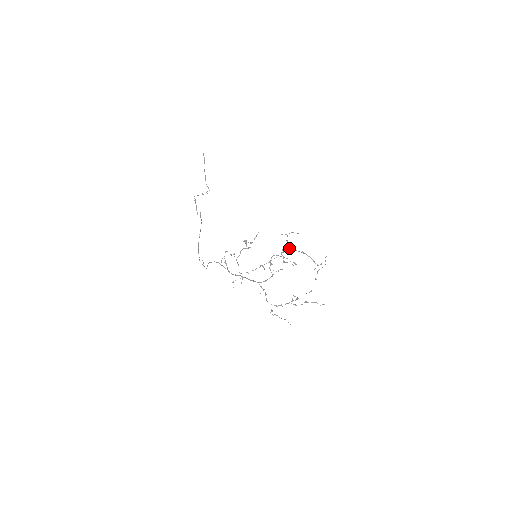
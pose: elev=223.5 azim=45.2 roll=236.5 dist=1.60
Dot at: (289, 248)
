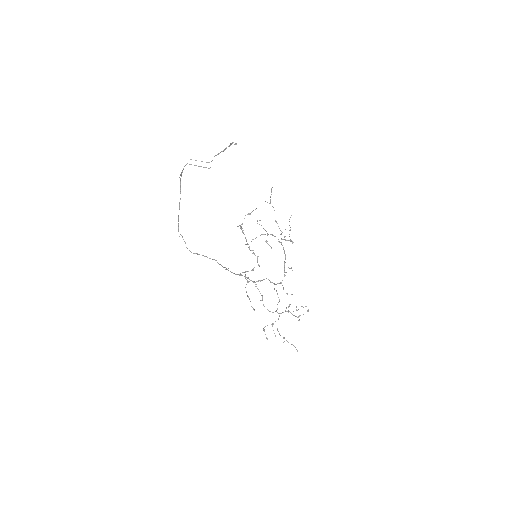
Dot at: (282, 239)
